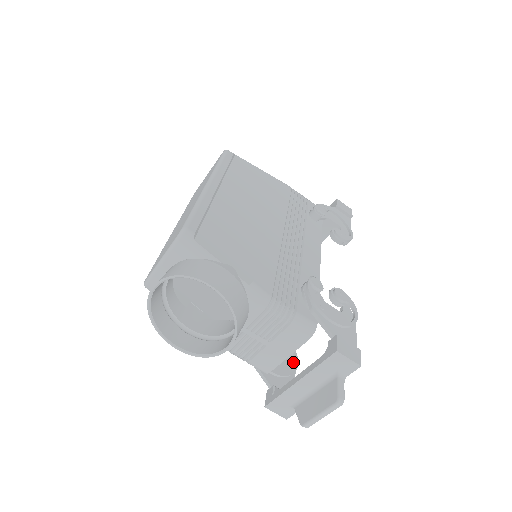
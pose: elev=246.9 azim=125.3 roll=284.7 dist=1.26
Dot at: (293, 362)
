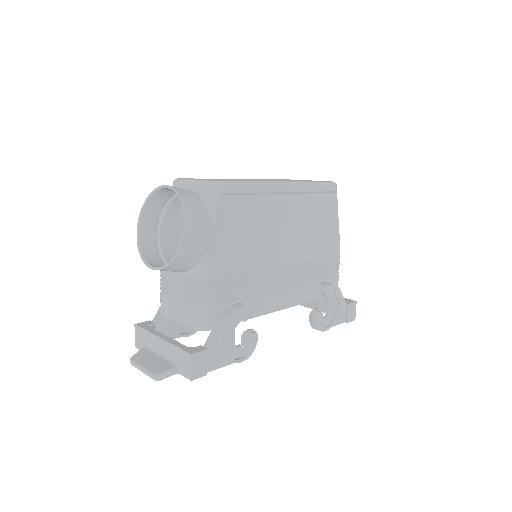
Dot at: (188, 331)
